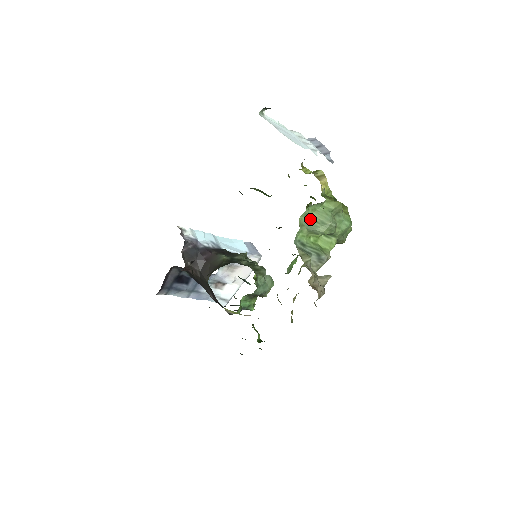
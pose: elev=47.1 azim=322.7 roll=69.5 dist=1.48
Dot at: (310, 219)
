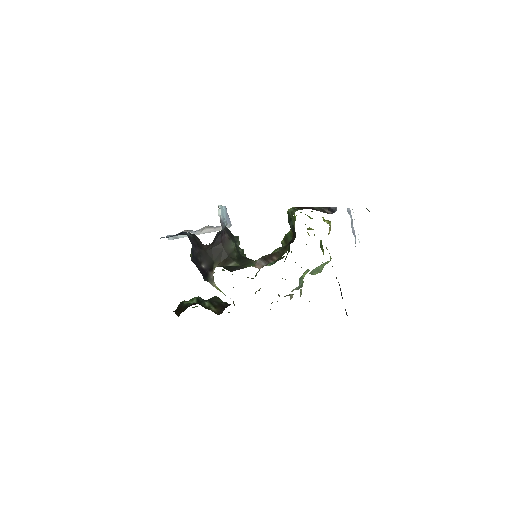
Dot at: (317, 268)
